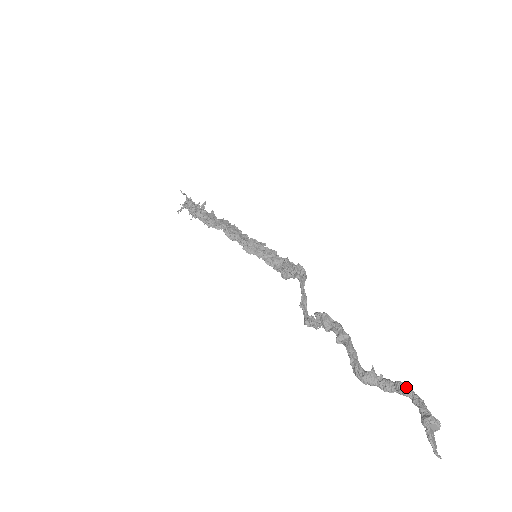
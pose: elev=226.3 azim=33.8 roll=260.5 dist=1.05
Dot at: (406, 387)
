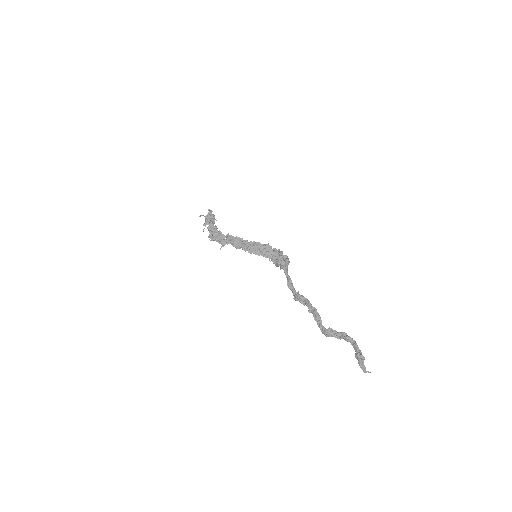
Dot at: (346, 337)
